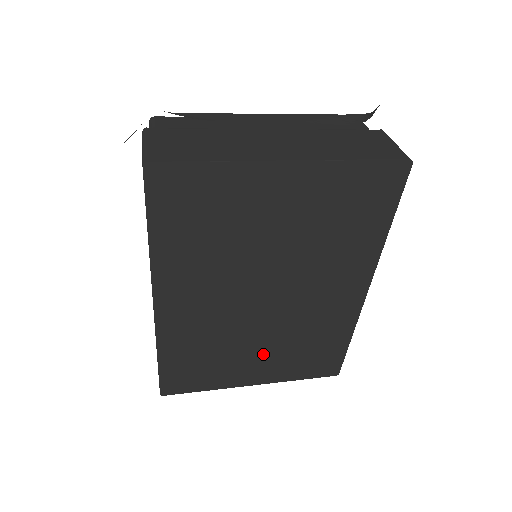
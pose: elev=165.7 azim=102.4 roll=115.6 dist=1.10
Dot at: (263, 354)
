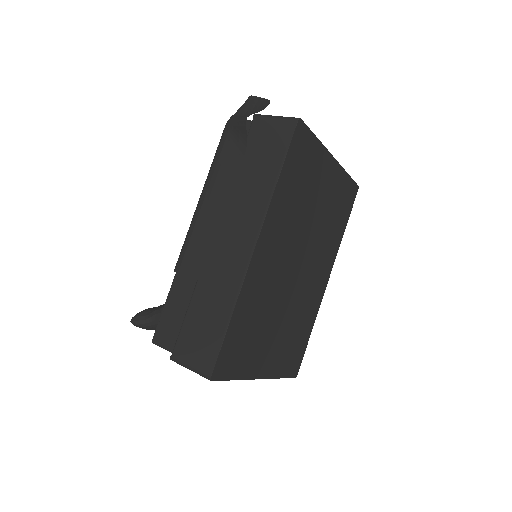
Dot at: (277, 335)
